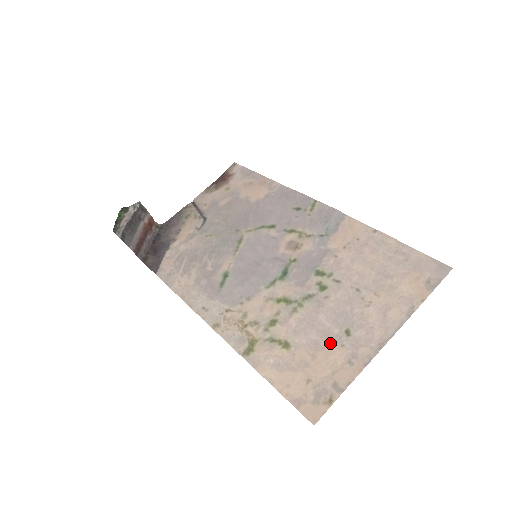
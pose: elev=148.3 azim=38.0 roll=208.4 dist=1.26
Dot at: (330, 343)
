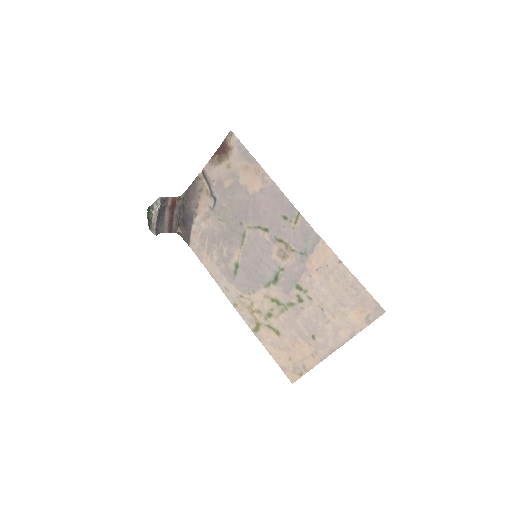
Dot at: (303, 341)
